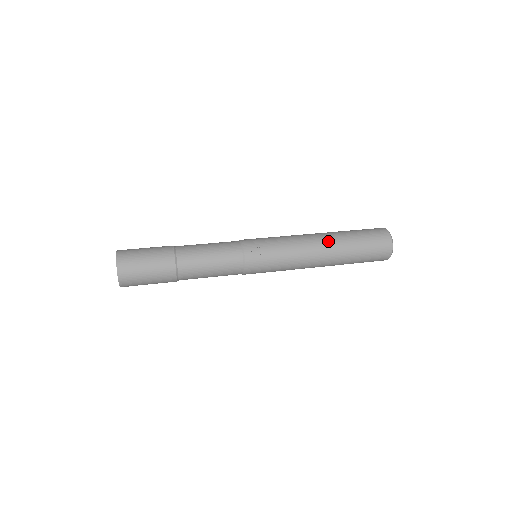
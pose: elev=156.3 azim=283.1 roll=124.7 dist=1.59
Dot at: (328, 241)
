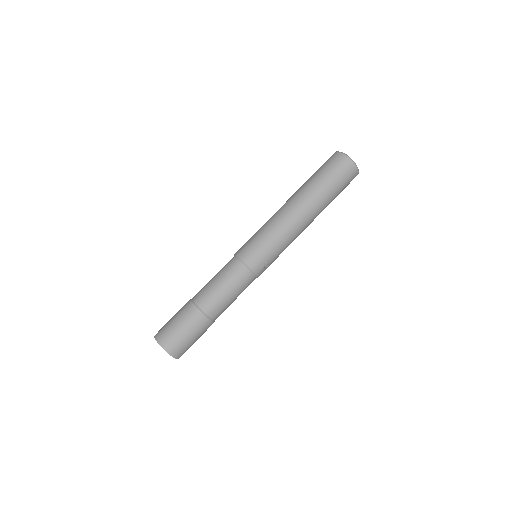
Dot at: (312, 214)
